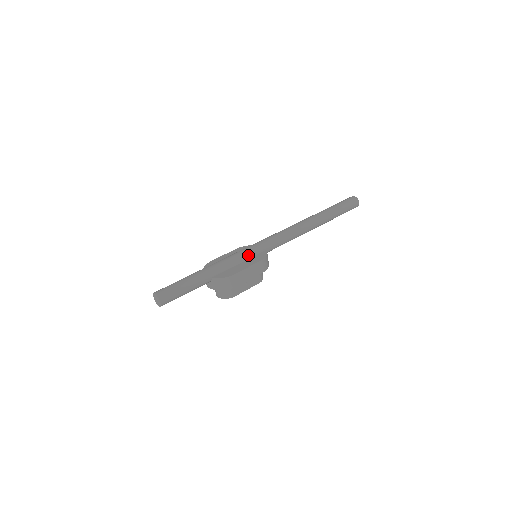
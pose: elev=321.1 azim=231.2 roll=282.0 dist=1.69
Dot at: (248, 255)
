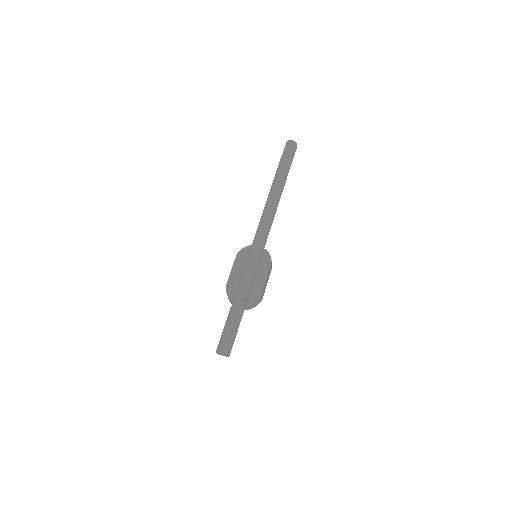
Dot at: (257, 265)
